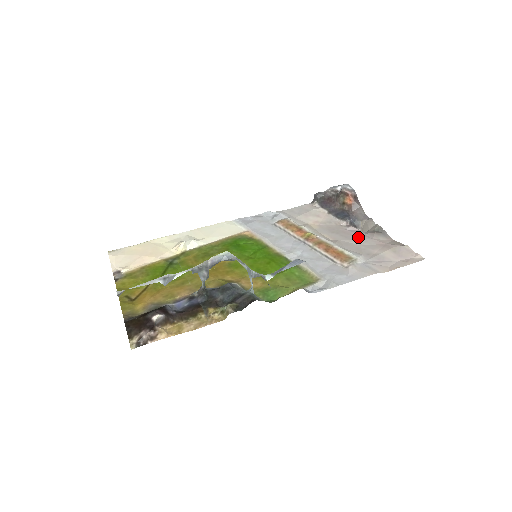
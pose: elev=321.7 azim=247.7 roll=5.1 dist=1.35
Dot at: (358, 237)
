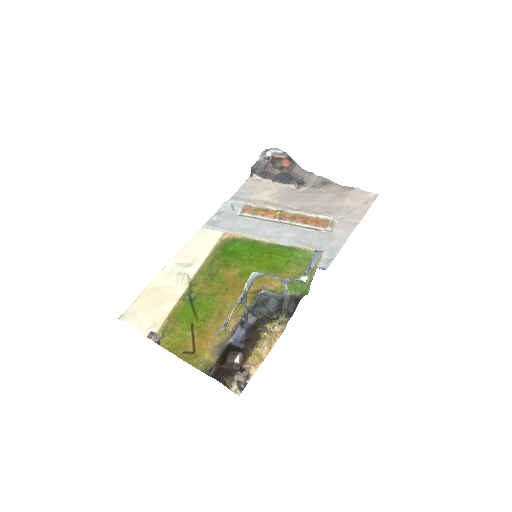
Dot at: (315, 196)
